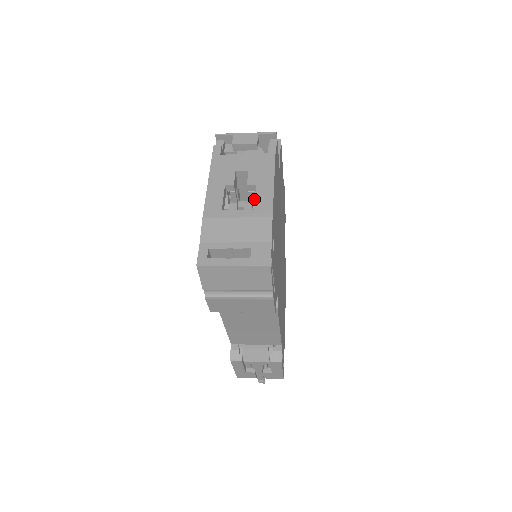
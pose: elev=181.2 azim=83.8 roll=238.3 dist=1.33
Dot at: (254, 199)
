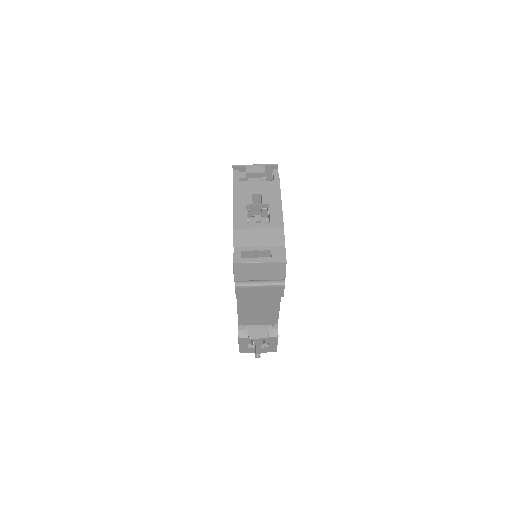
Dot at: (265, 214)
